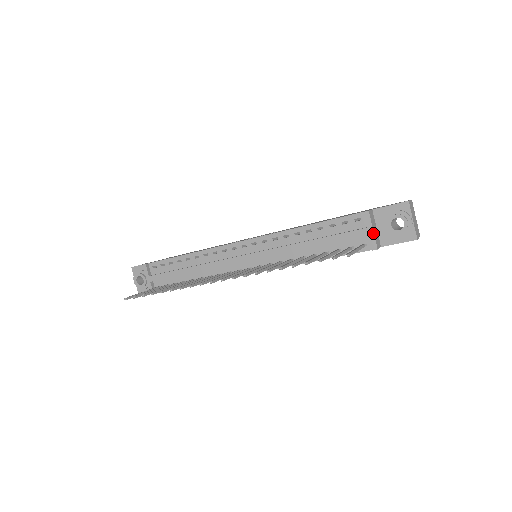
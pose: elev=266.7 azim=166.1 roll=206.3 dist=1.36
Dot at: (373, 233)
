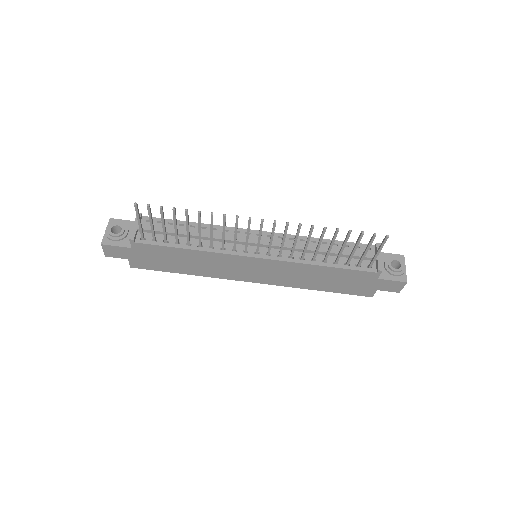
Dot at: (381, 258)
